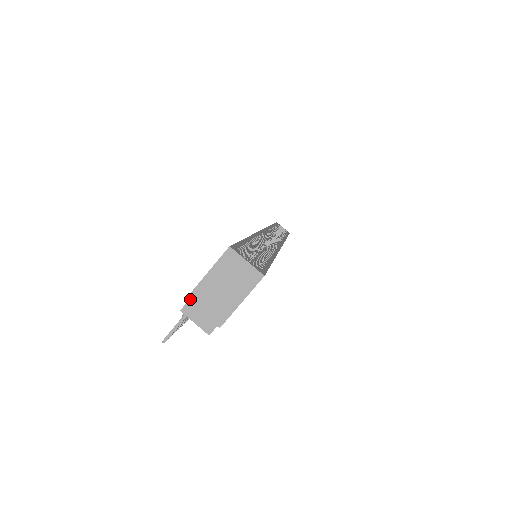
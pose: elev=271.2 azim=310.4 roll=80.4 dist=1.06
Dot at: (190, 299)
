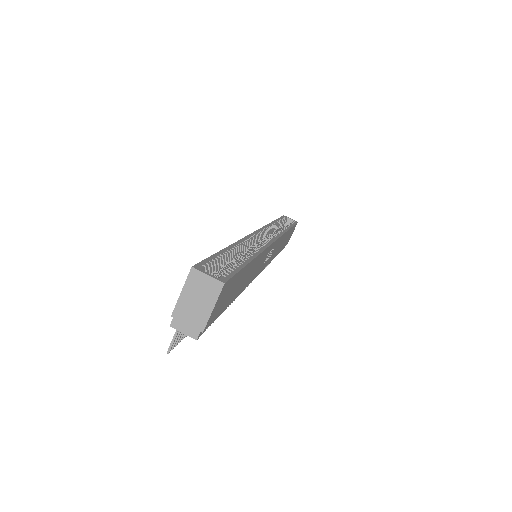
Dot at: (174, 315)
